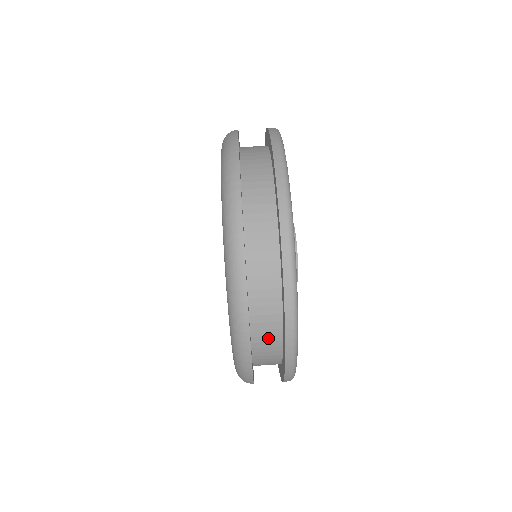
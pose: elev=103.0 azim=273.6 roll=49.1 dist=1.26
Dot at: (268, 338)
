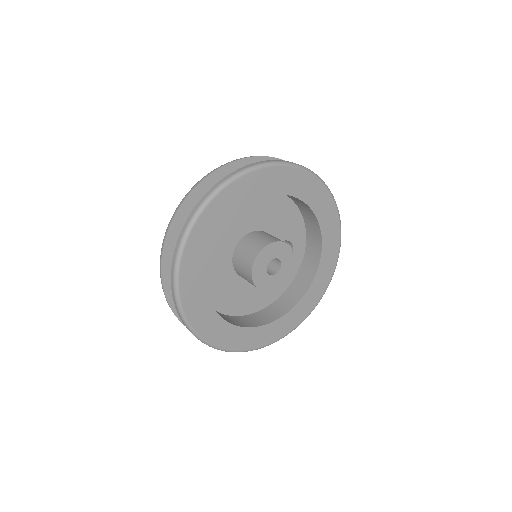
Dot at: occluded
